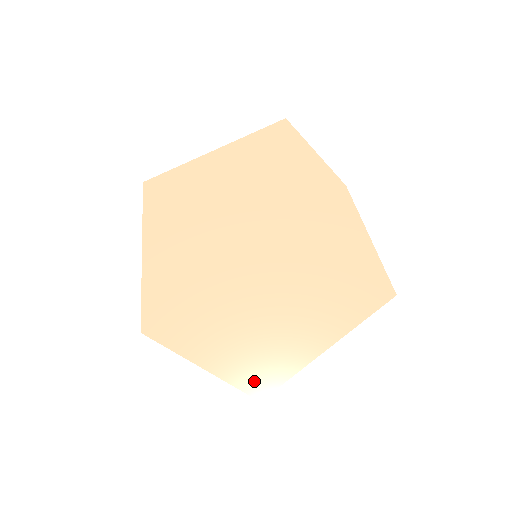
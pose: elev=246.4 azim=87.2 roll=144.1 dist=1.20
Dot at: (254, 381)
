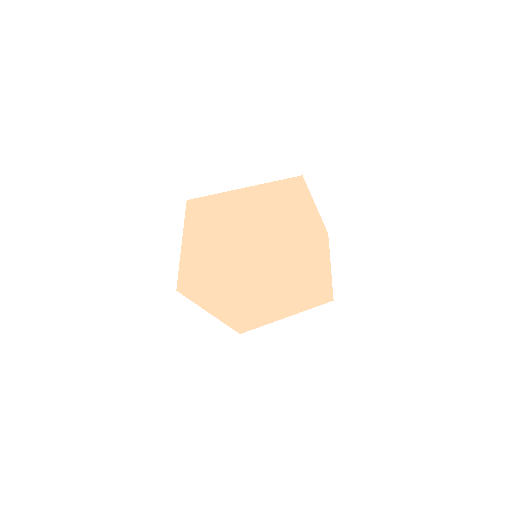
Dot at: (239, 325)
